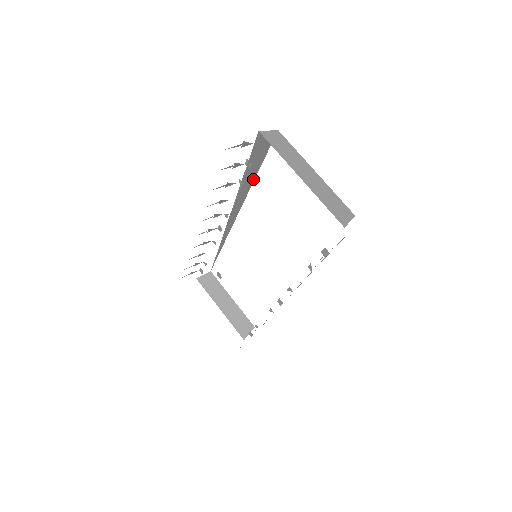
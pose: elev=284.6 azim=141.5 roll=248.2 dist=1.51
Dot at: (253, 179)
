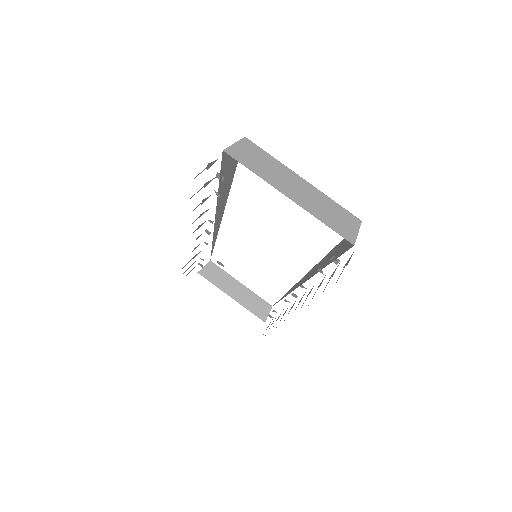
Dot at: (230, 184)
